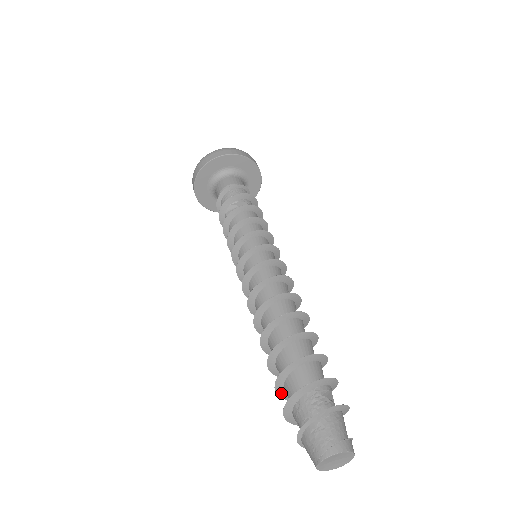
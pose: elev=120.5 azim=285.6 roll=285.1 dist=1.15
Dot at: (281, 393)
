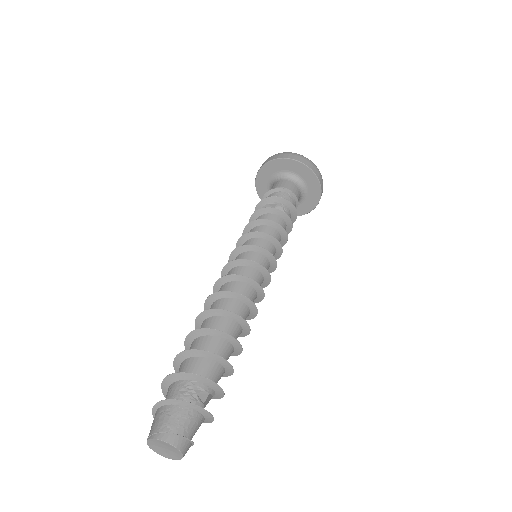
Dot at: occluded
